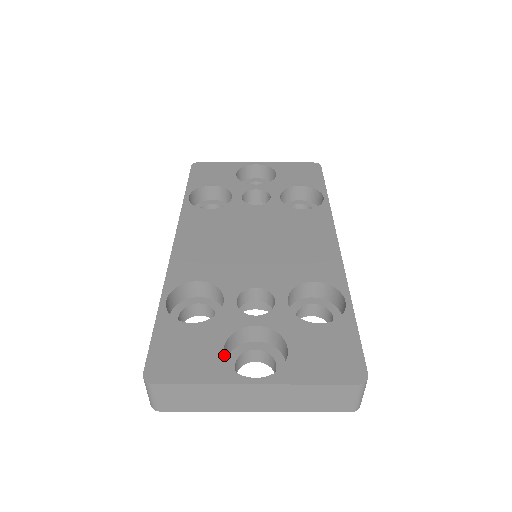
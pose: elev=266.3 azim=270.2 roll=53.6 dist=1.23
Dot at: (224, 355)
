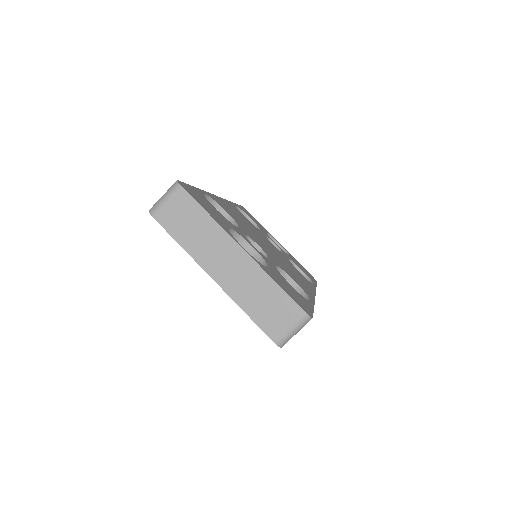
Dot at: occluded
